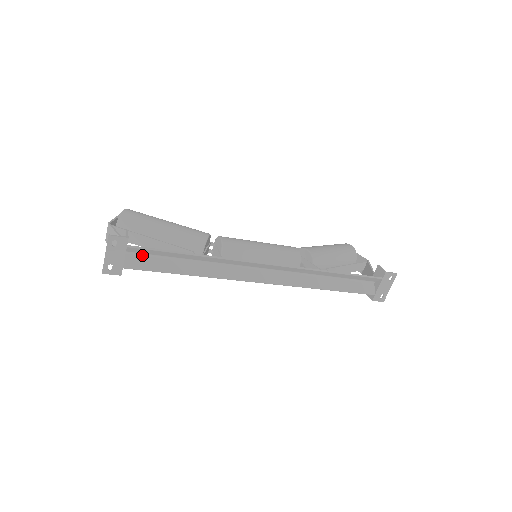
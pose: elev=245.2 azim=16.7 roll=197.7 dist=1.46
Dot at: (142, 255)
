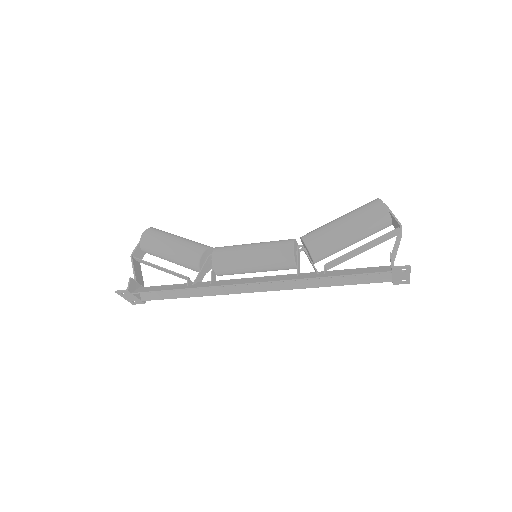
Dot at: occluded
